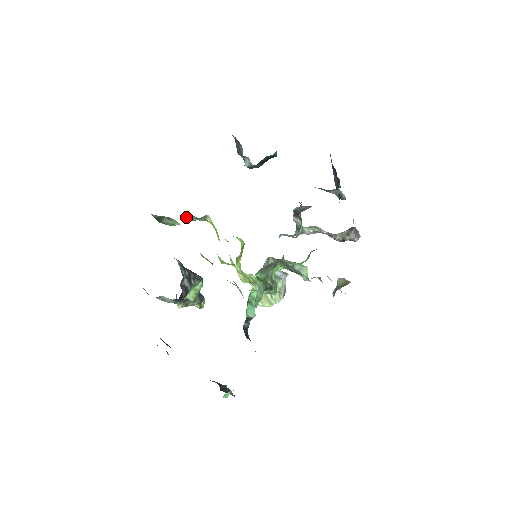
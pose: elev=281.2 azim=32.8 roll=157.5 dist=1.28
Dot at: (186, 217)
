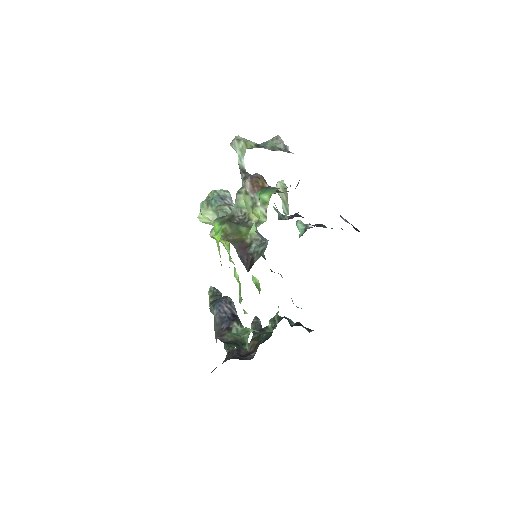
Dot at: occluded
